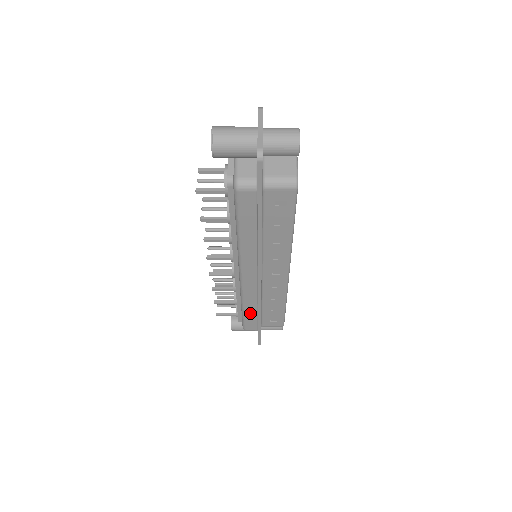
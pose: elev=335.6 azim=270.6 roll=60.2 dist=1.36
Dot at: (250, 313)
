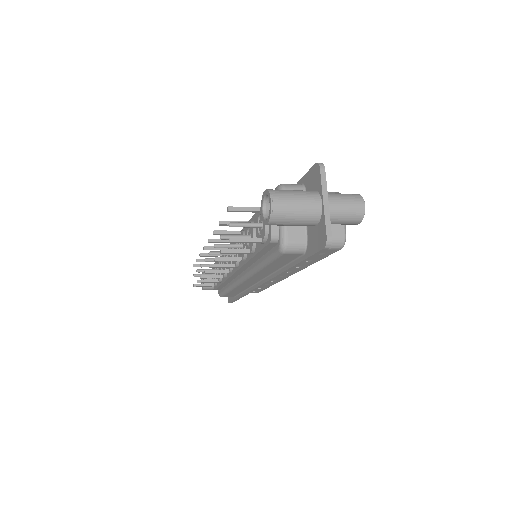
Dot at: (234, 292)
